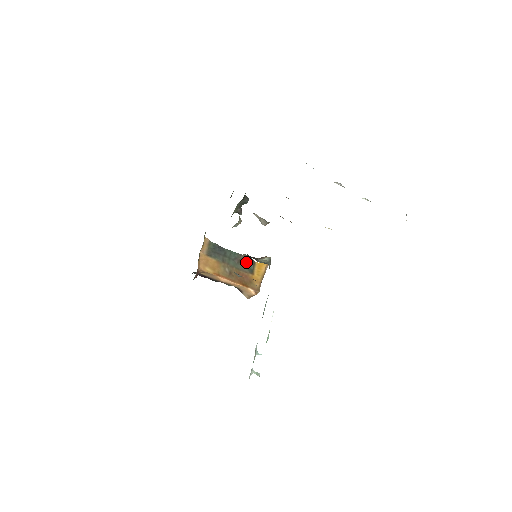
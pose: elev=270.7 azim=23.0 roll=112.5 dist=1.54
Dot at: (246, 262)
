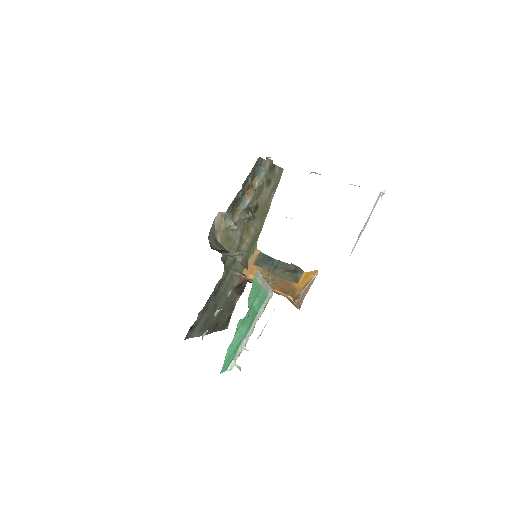
Dot at: (292, 271)
